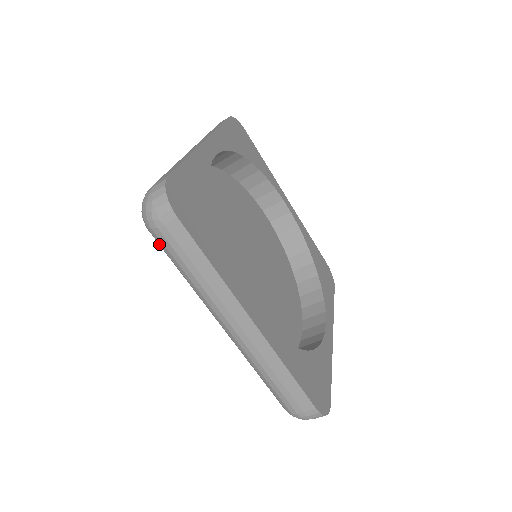
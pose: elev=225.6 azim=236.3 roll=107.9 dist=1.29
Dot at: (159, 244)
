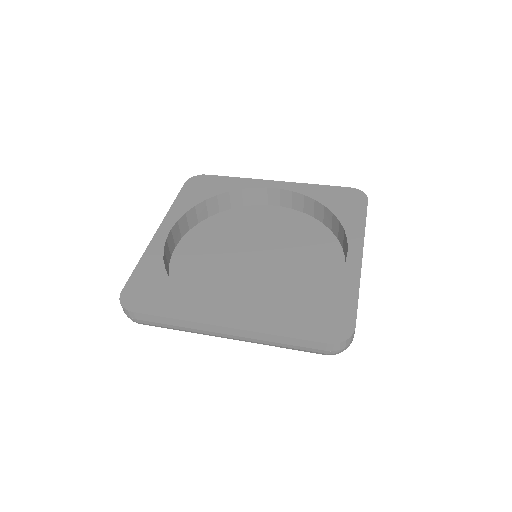
Dot at: occluded
